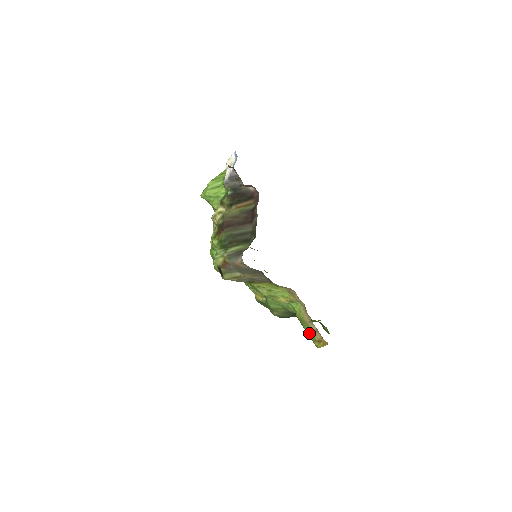
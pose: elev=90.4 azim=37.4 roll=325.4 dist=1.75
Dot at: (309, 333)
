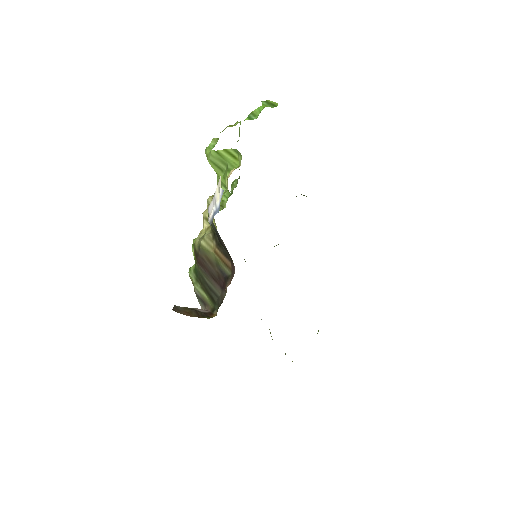
Dot at: occluded
